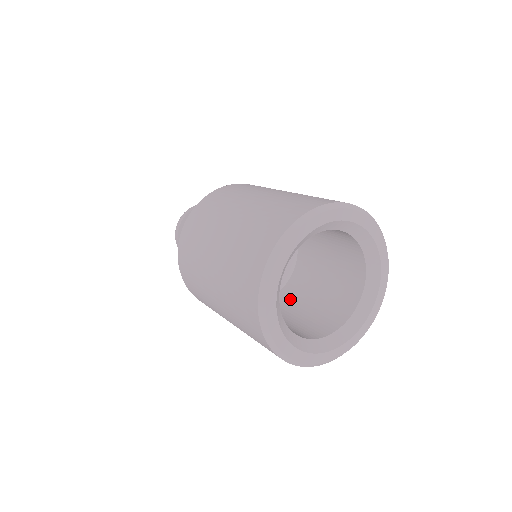
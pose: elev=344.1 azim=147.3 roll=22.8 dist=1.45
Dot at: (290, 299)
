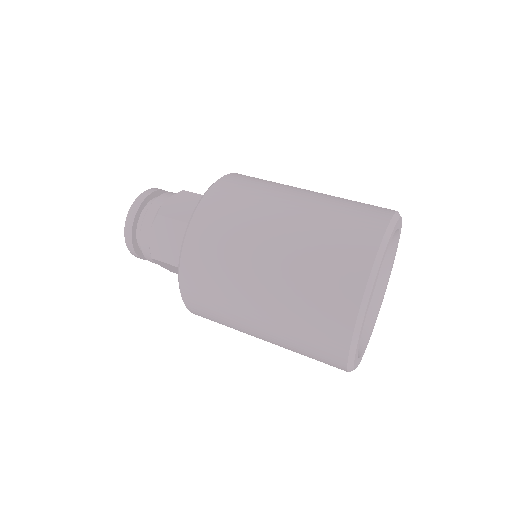
Dot at: occluded
